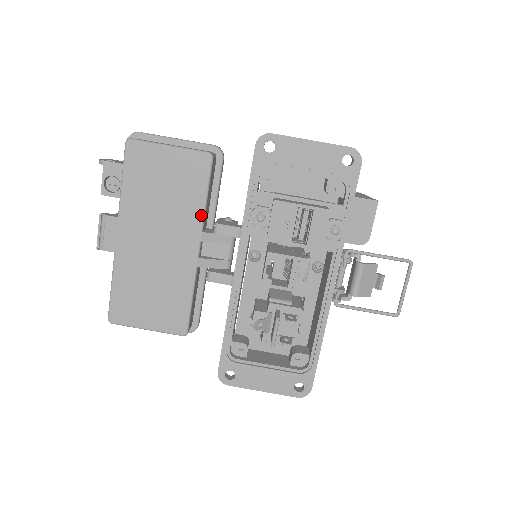
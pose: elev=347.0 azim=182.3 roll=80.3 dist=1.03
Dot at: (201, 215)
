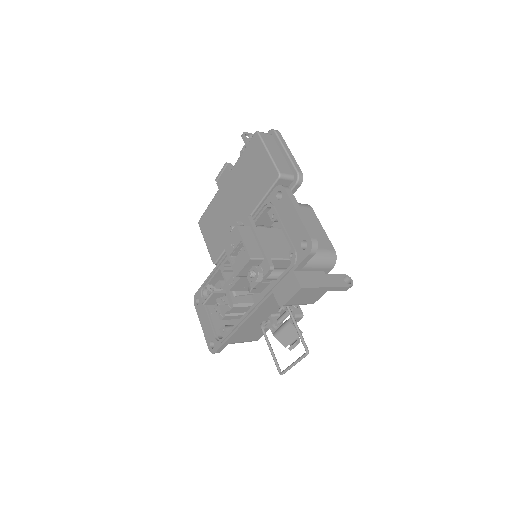
Dot at: (255, 206)
